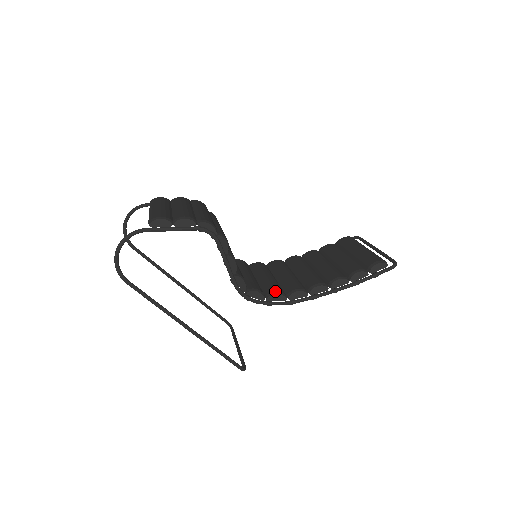
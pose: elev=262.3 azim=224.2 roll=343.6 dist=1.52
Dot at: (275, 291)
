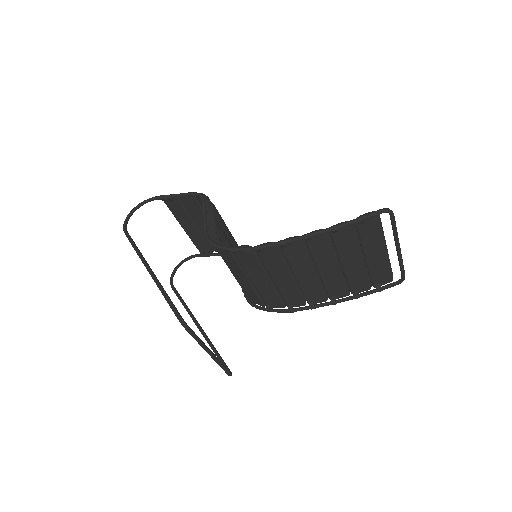
Dot at: occluded
